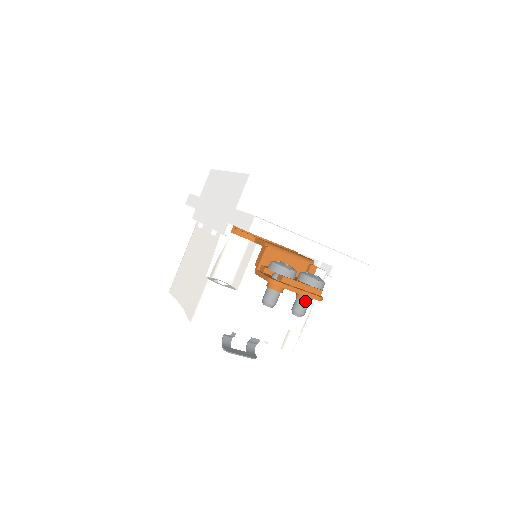
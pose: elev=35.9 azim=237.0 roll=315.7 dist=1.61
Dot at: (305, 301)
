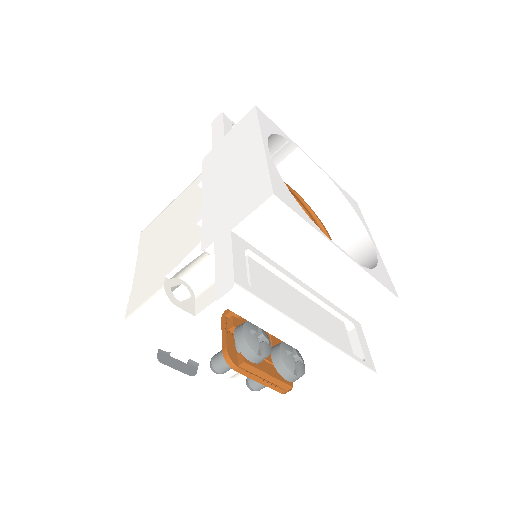
Dot at: occluded
